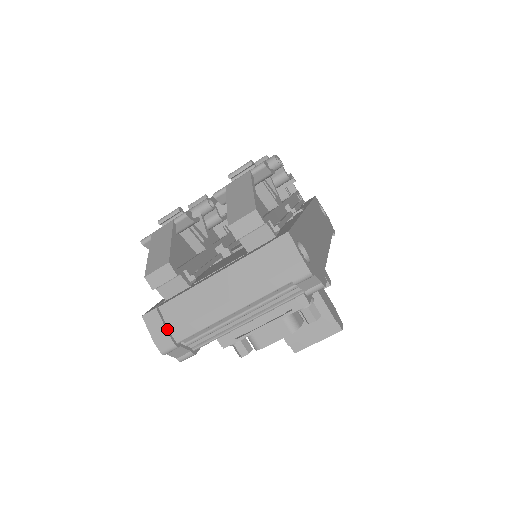
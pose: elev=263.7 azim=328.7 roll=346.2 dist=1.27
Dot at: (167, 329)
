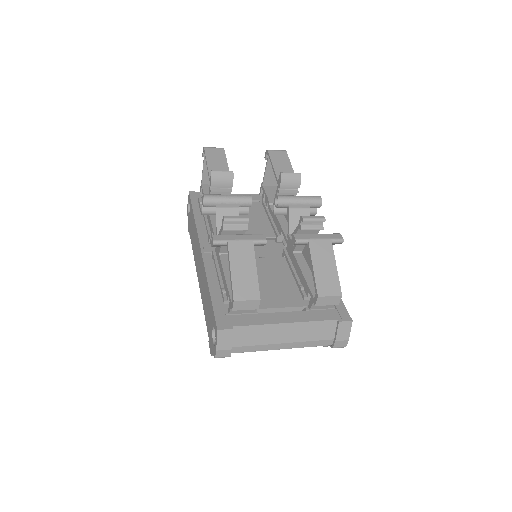
Dot at: (232, 345)
